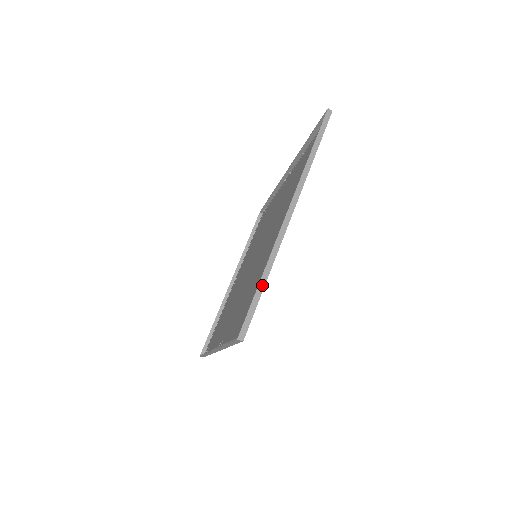
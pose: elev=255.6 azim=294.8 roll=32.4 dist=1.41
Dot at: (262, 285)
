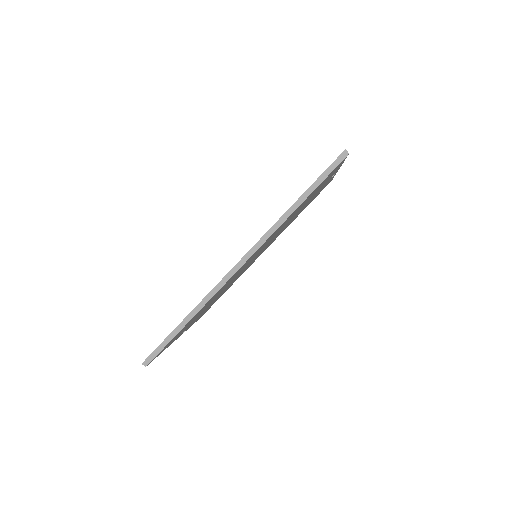
Dot at: occluded
